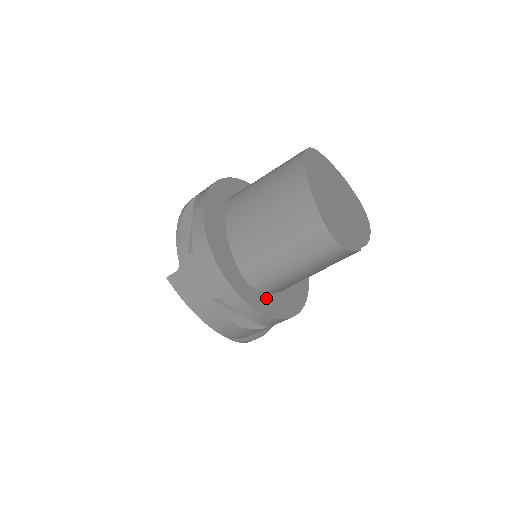
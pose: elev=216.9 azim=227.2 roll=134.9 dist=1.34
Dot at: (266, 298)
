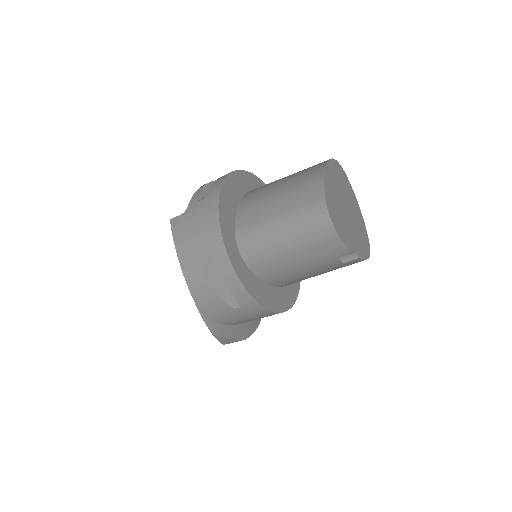
Dot at: (247, 271)
